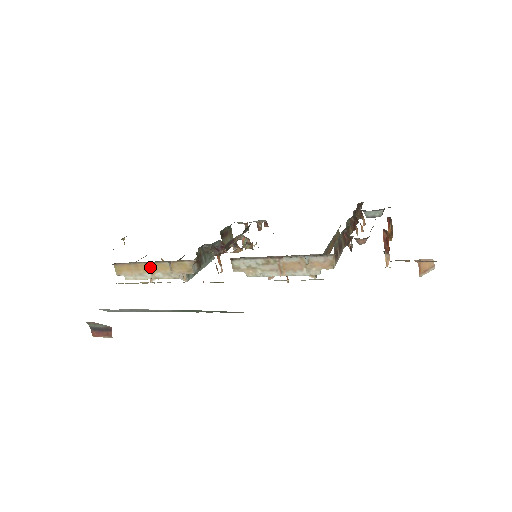
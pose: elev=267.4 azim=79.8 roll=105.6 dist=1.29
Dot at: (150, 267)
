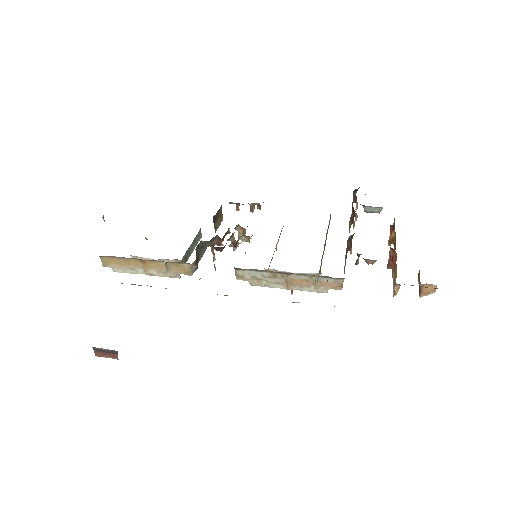
Dot at: (143, 264)
